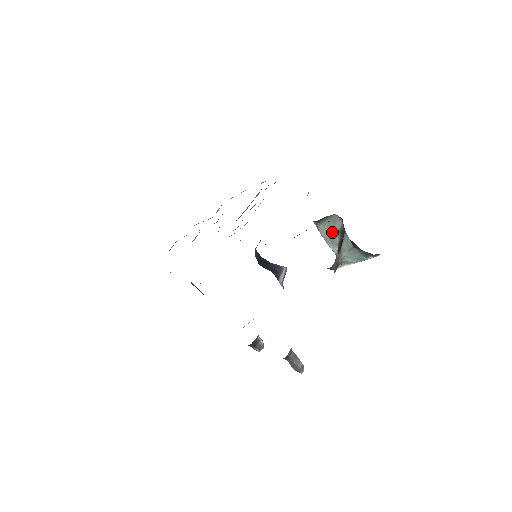
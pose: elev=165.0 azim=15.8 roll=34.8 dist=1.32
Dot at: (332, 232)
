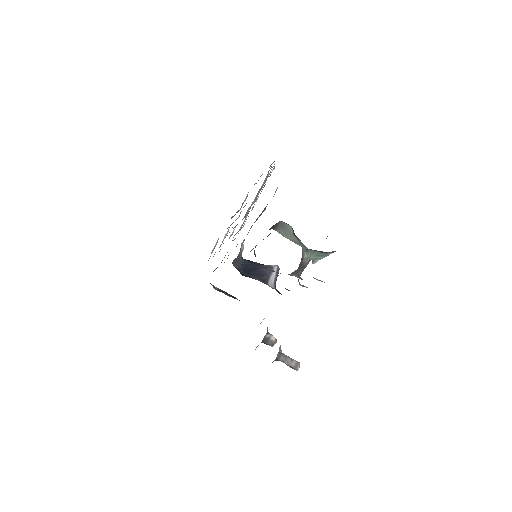
Dot at: (290, 235)
